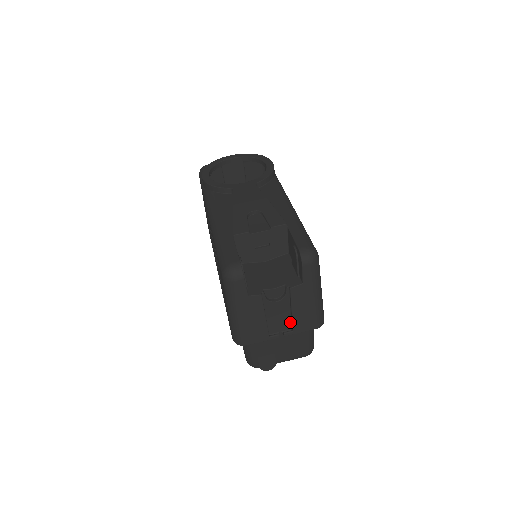
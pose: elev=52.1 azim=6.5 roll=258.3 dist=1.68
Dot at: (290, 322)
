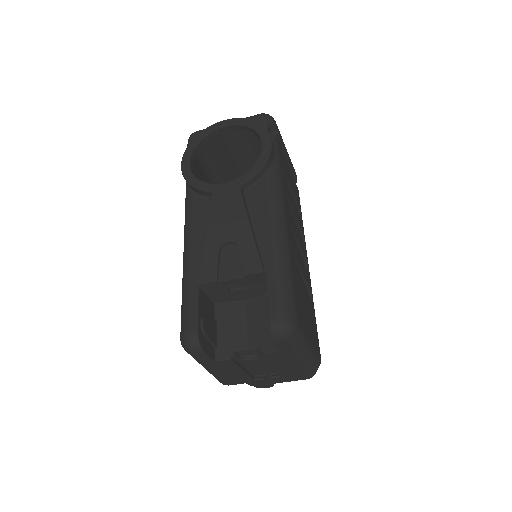
Dot at: occluded
